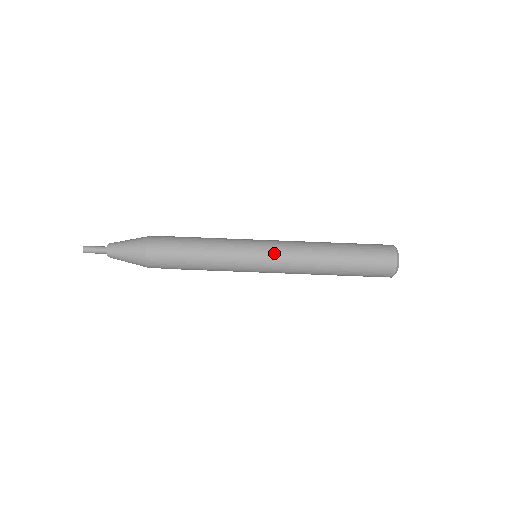
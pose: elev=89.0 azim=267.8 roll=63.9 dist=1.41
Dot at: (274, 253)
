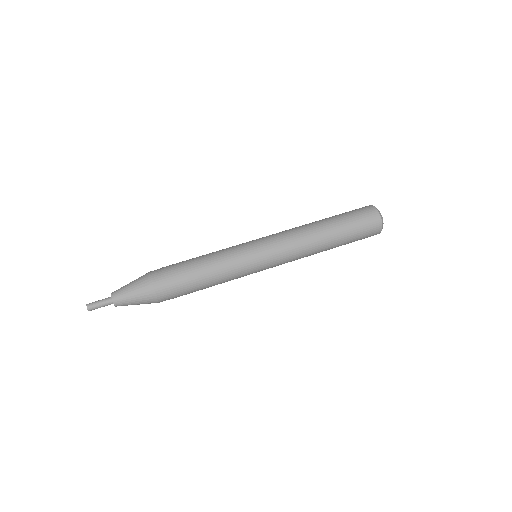
Dot at: occluded
